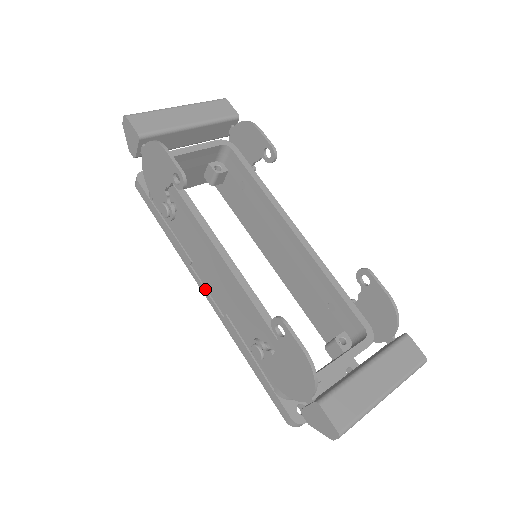
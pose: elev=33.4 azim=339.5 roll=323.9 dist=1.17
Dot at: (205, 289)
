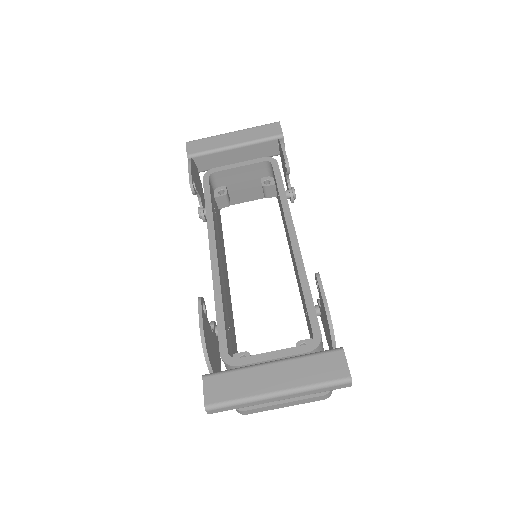
Dot at: occluded
